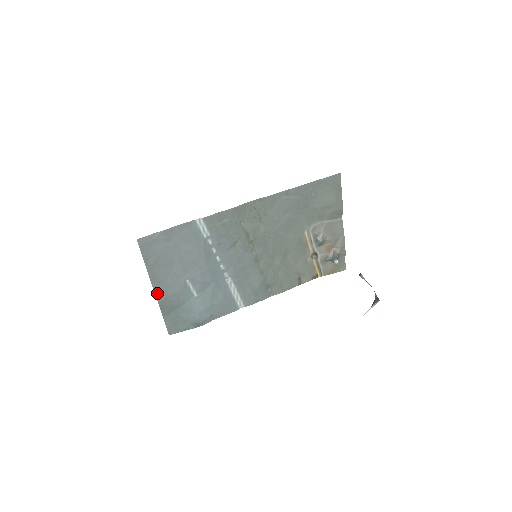
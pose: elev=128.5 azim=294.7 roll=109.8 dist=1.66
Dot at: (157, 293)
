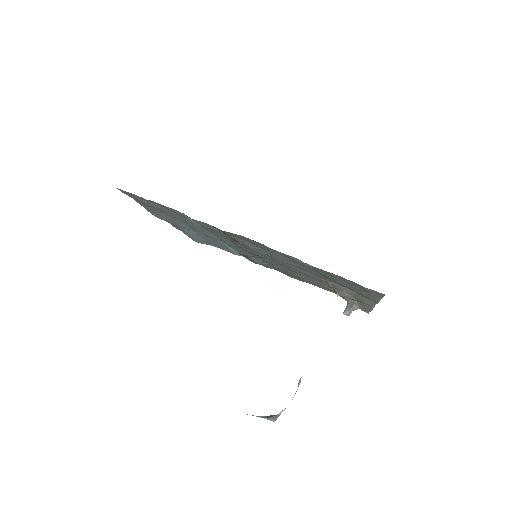
Dot at: (151, 213)
